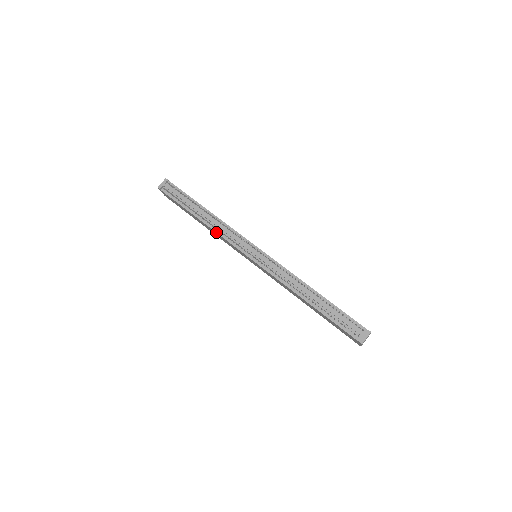
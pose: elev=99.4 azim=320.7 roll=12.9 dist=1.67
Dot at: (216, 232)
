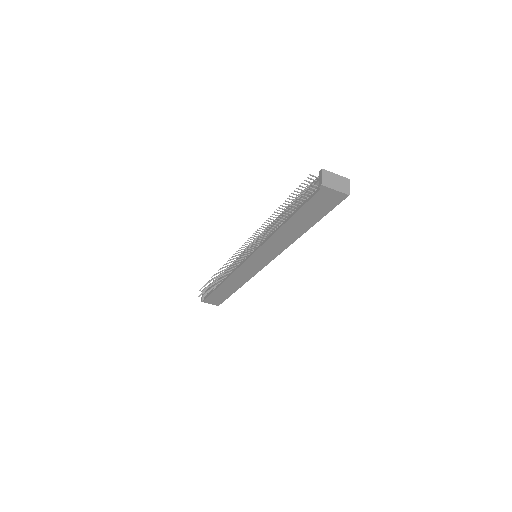
Dot at: (228, 277)
